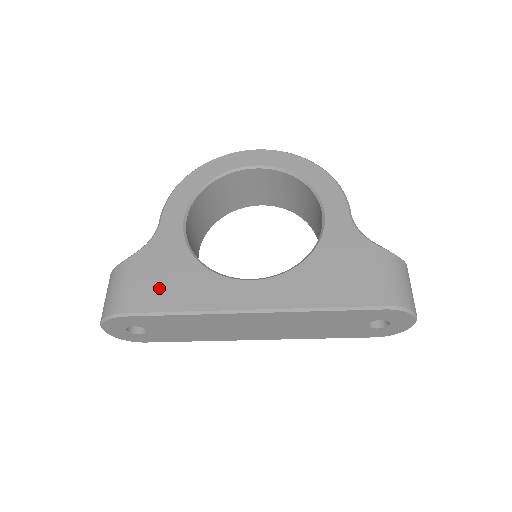
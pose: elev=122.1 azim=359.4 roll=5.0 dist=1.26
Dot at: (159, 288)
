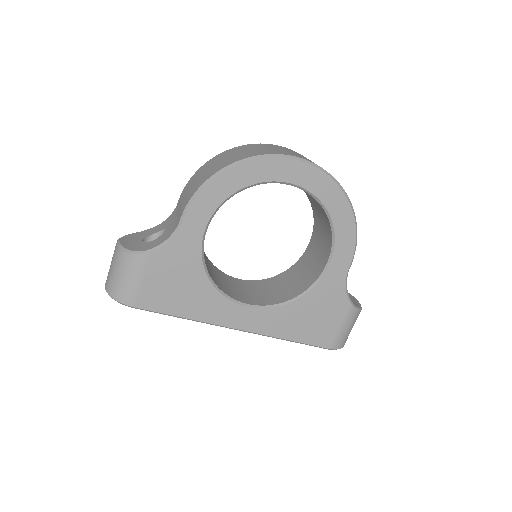
Dot at: (168, 293)
